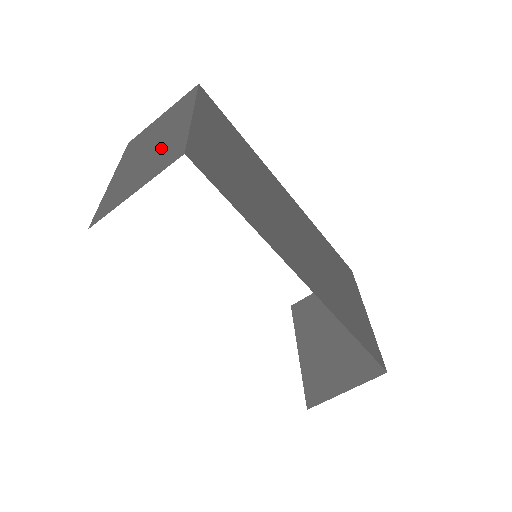
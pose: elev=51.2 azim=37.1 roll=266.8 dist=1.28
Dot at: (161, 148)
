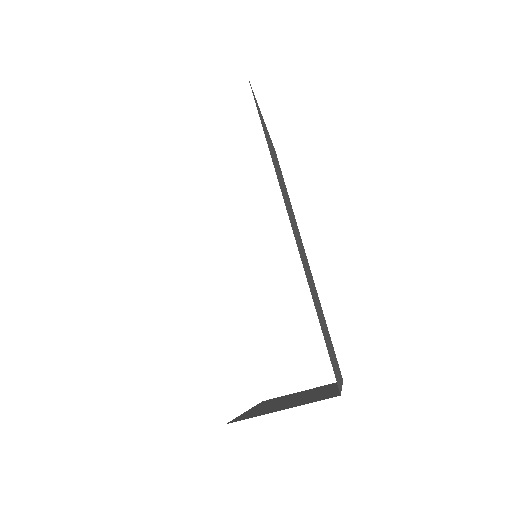
Dot at: occluded
